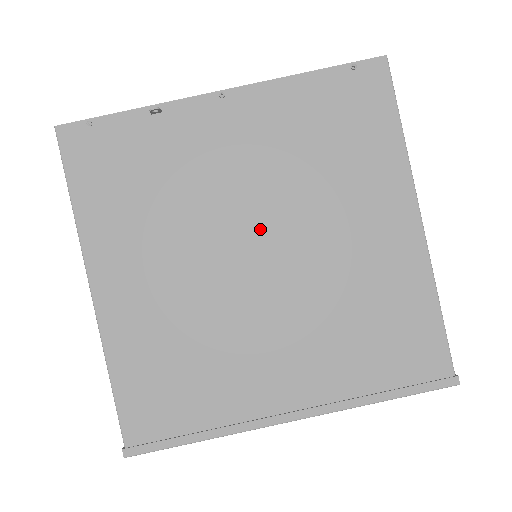
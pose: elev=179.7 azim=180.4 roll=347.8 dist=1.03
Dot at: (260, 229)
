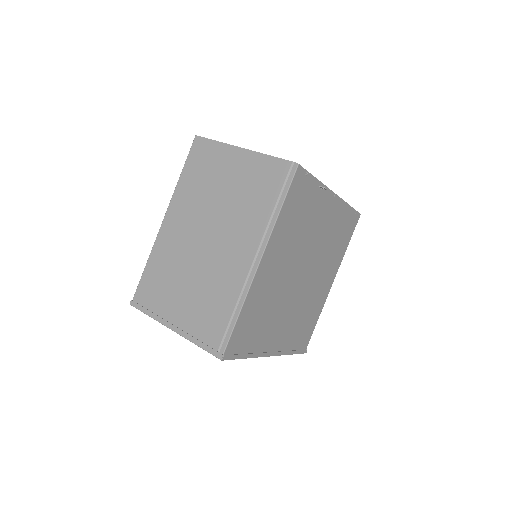
Dot at: (309, 264)
